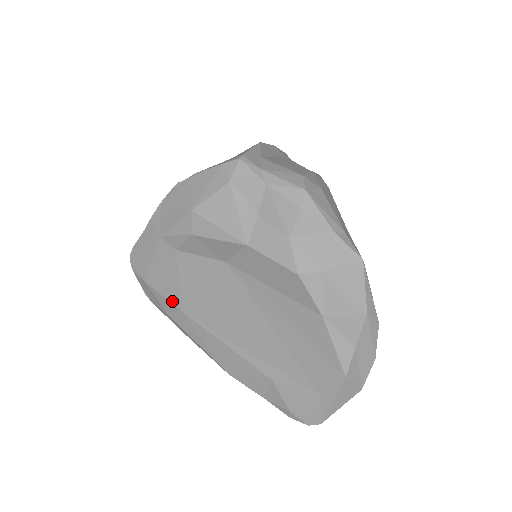
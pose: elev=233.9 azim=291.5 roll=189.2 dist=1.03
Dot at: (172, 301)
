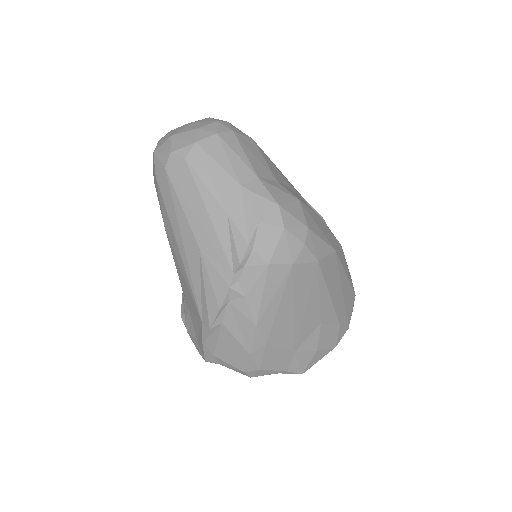
Dot at: occluded
